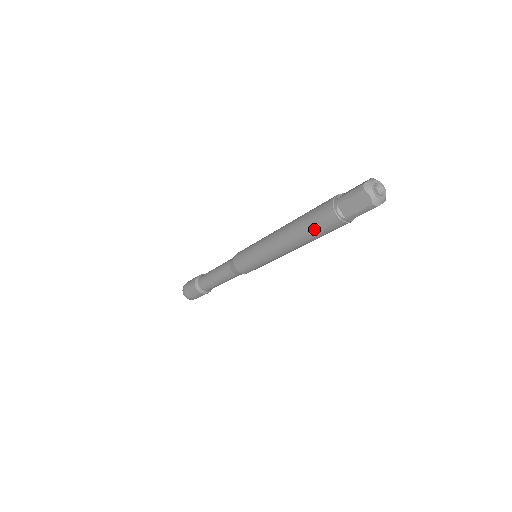
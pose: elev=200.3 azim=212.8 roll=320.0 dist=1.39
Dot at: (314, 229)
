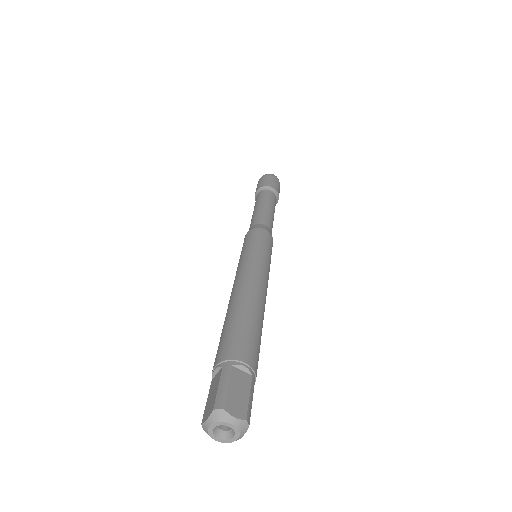
Dot at: occluded
